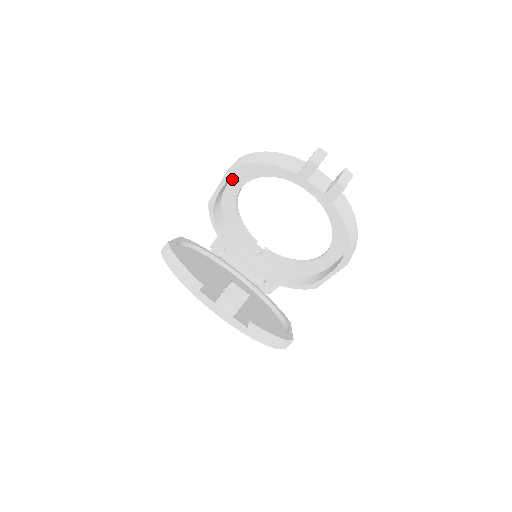
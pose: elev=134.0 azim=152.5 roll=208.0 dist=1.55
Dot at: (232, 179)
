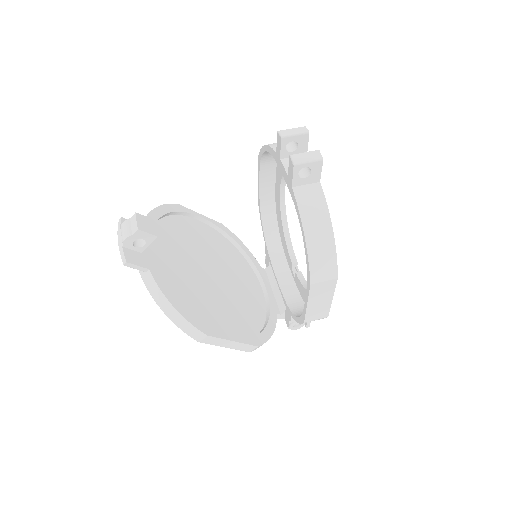
Dot at: (276, 178)
